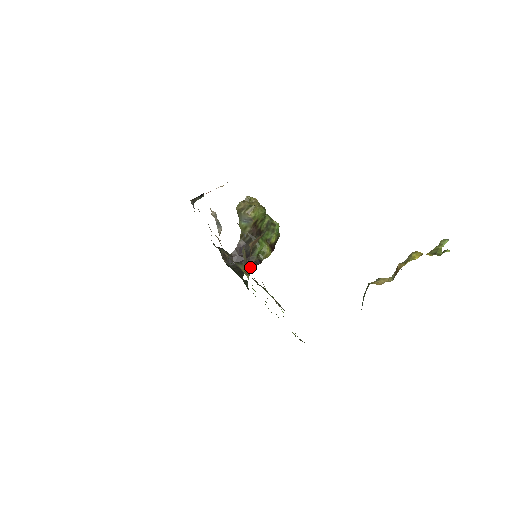
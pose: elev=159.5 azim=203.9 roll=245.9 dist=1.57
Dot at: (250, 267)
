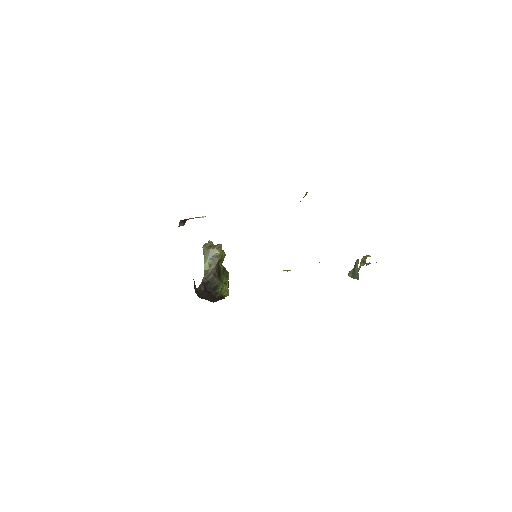
Dot at: (217, 300)
